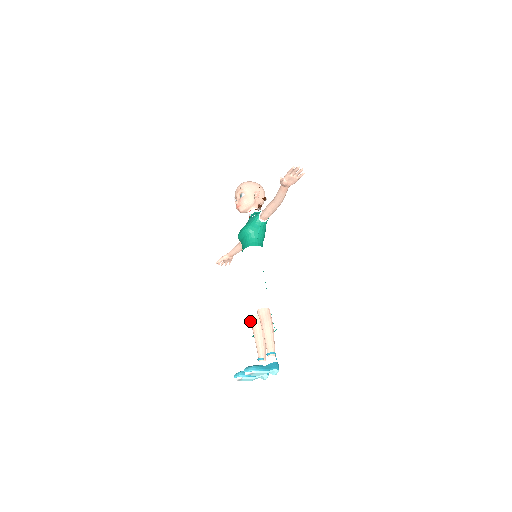
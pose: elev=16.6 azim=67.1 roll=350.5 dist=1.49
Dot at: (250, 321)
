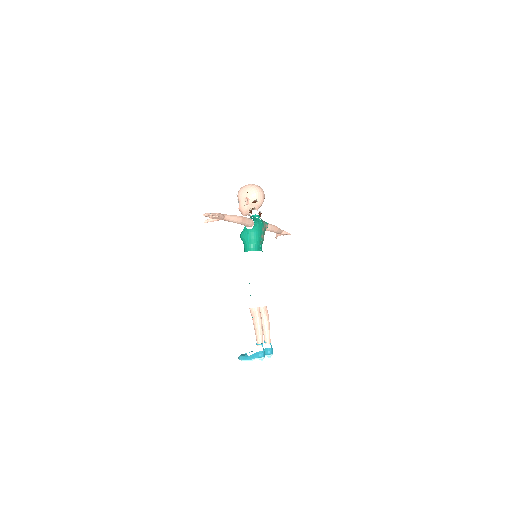
Dot at: occluded
